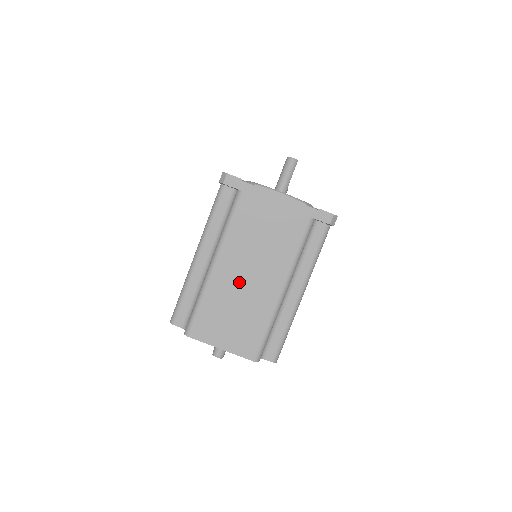
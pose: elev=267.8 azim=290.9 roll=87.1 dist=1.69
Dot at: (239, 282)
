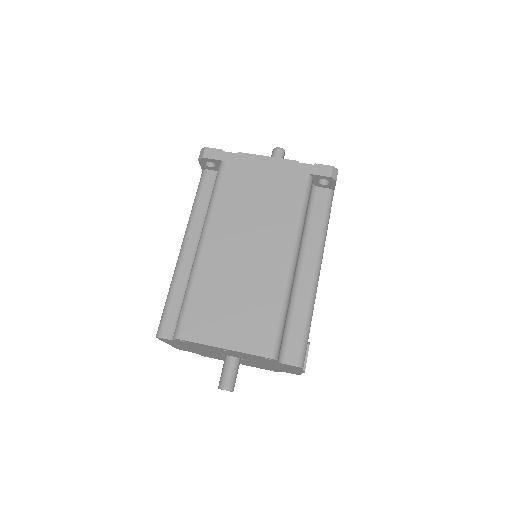
Dot at: (235, 259)
